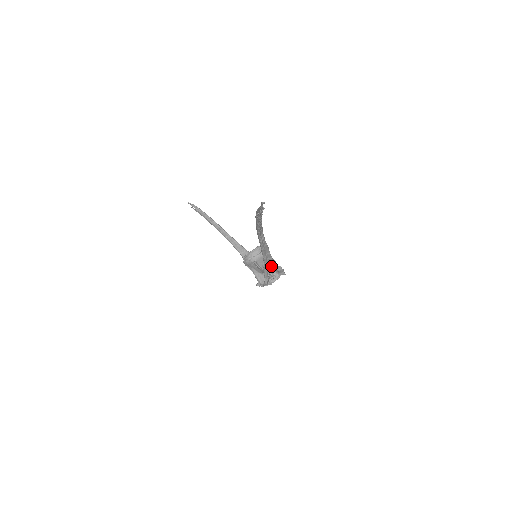
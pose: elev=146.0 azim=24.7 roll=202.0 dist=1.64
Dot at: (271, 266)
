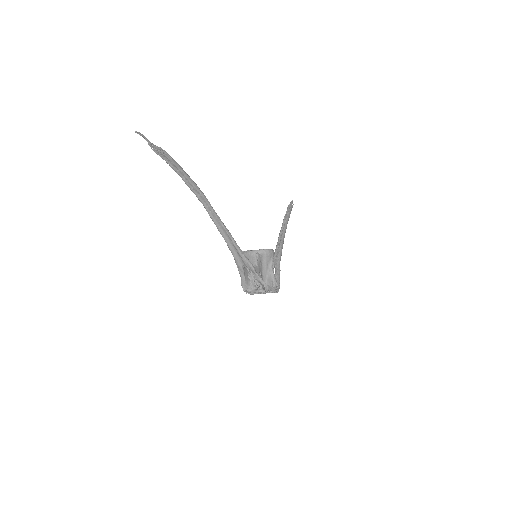
Dot at: (259, 273)
